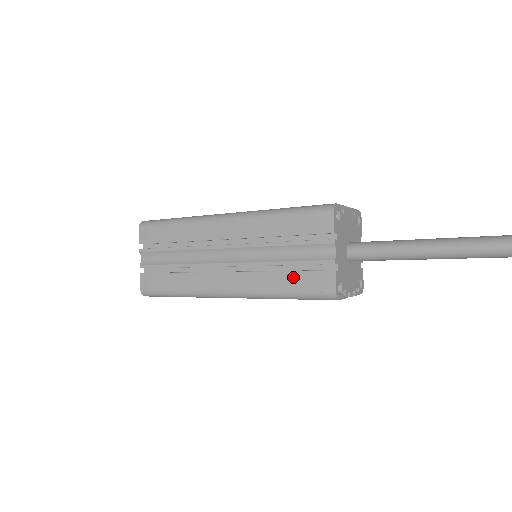
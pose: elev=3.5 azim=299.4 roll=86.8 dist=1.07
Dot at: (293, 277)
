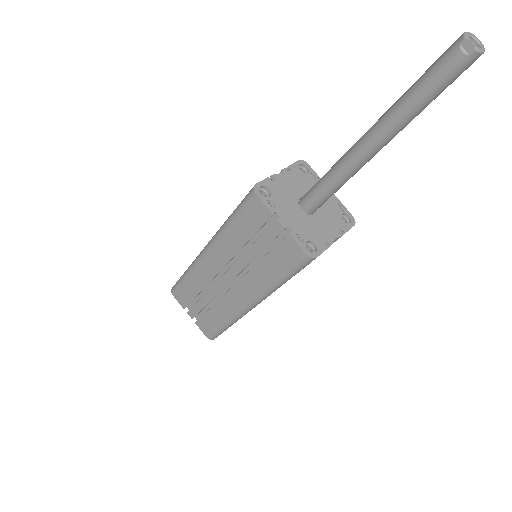
Dot at: occluded
